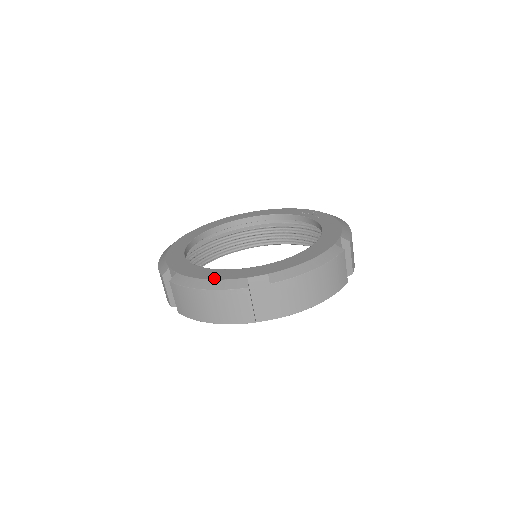
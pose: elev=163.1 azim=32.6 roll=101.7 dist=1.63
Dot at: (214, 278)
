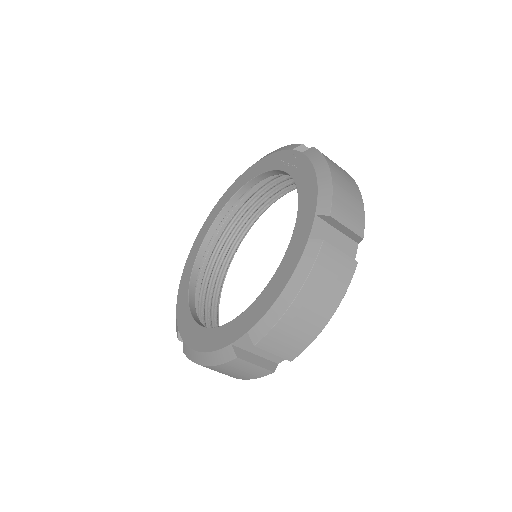
Dot at: (207, 350)
